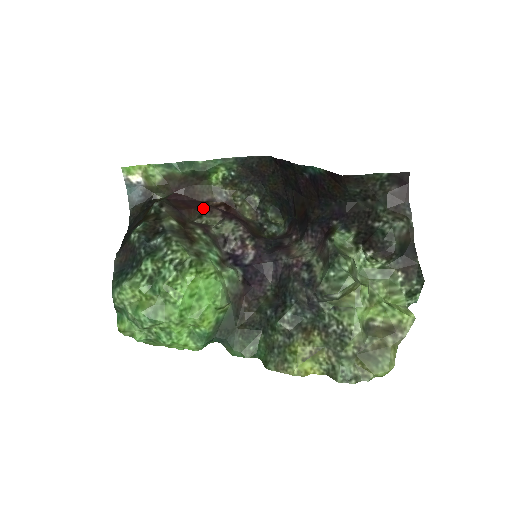
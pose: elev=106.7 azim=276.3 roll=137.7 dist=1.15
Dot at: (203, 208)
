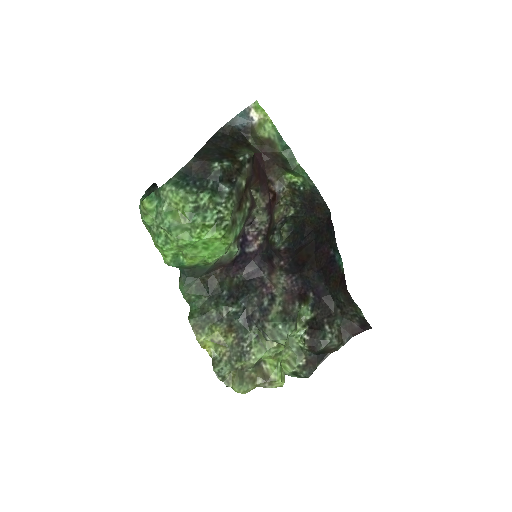
Dot at: (264, 186)
